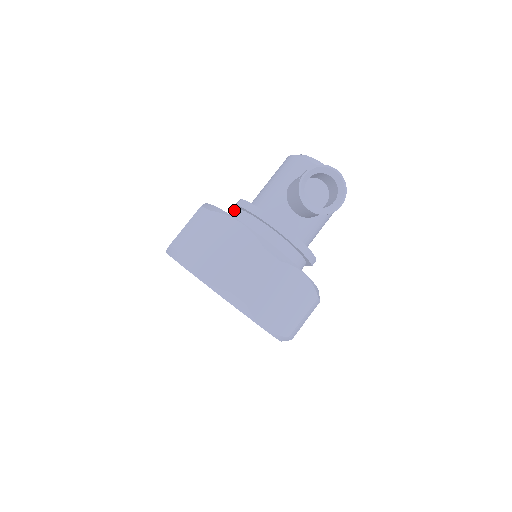
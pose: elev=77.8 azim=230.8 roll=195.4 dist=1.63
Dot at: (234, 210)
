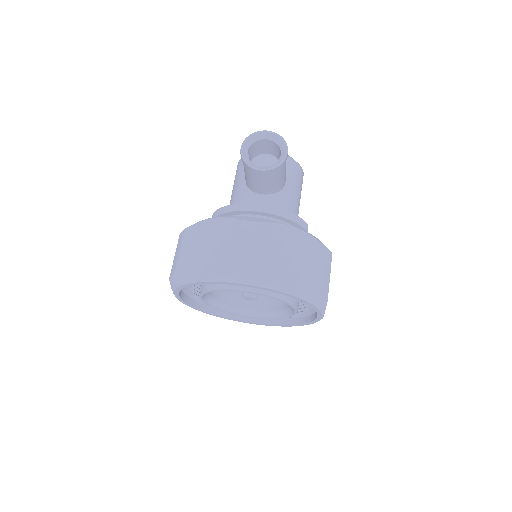
Dot at: occluded
